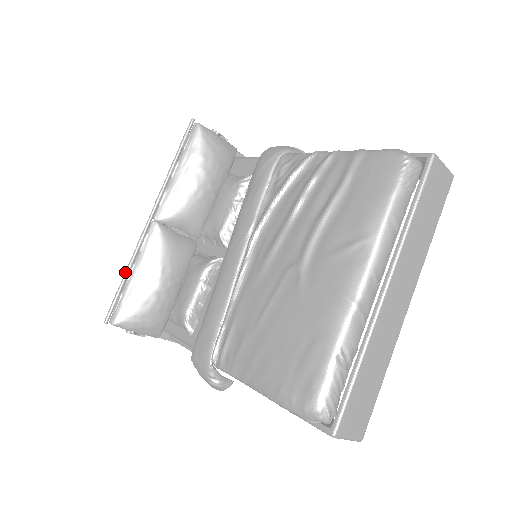
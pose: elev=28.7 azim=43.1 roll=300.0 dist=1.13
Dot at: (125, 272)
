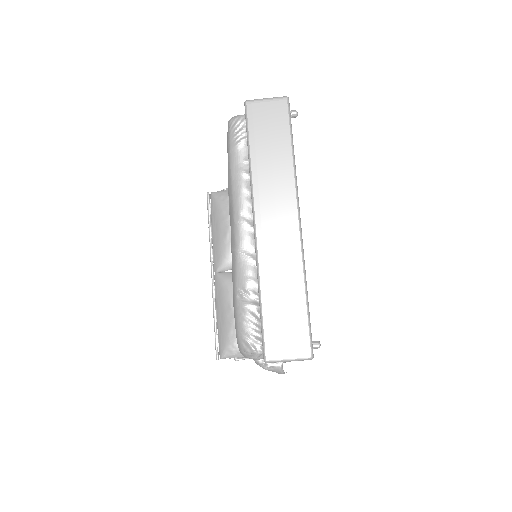
Dot at: occluded
